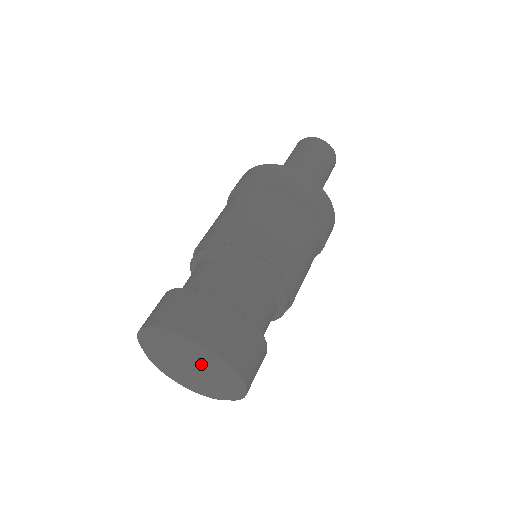
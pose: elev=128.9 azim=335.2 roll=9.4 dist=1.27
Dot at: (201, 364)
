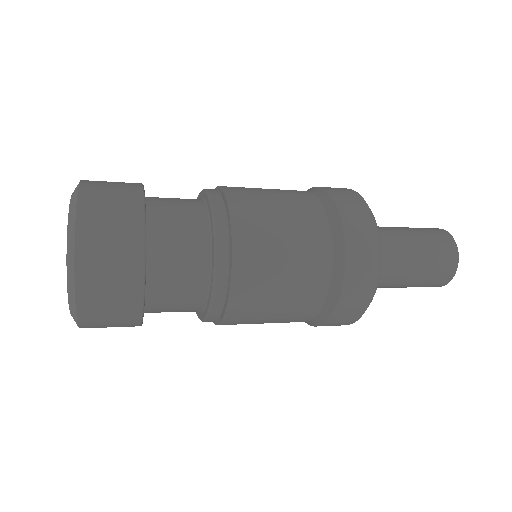
Dot at: occluded
